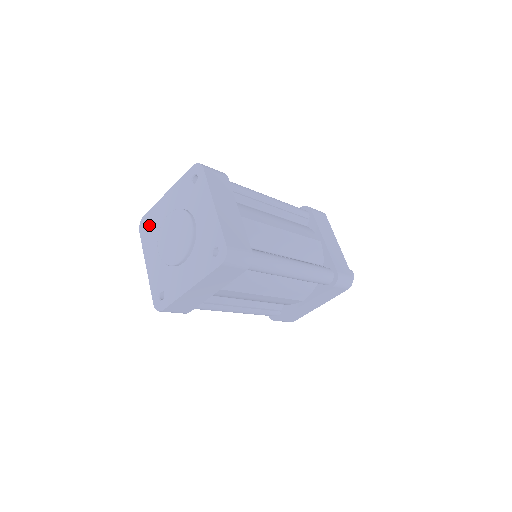
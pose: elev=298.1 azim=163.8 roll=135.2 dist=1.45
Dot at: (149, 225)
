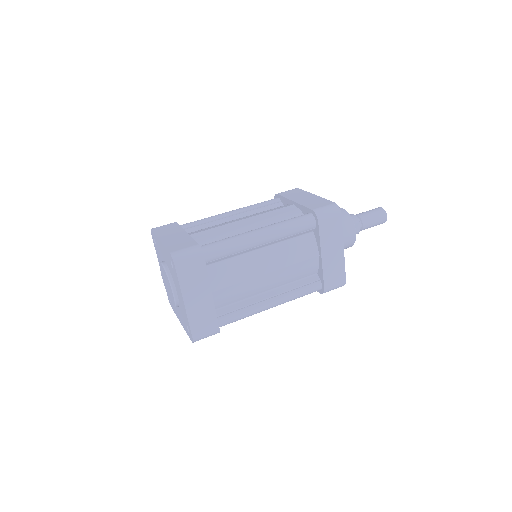
Dot at: occluded
